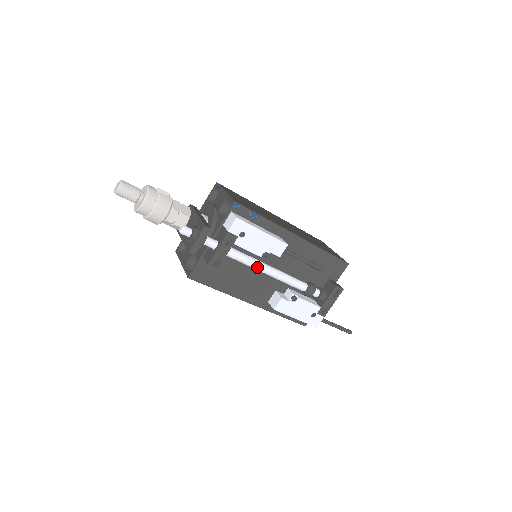
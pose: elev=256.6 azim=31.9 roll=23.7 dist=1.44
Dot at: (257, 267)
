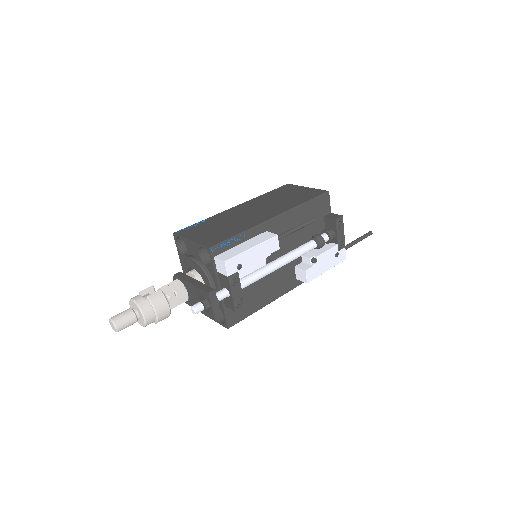
Dot at: (269, 272)
